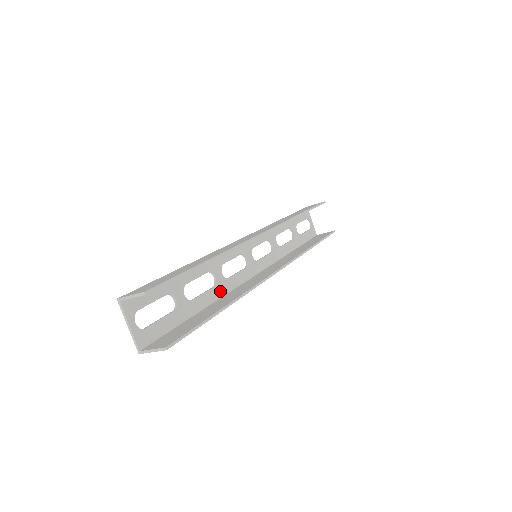
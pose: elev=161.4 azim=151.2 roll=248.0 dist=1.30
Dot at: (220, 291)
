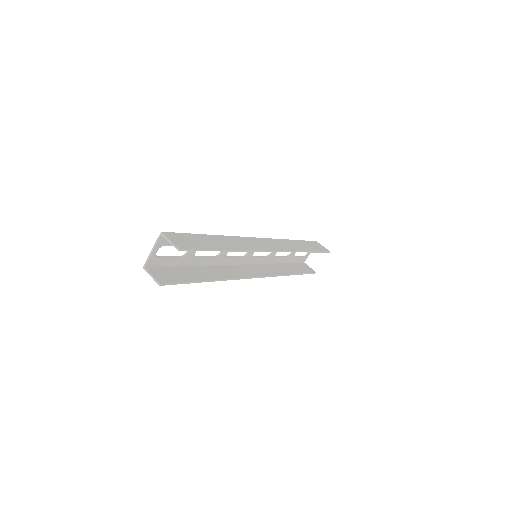
Dot at: (216, 261)
